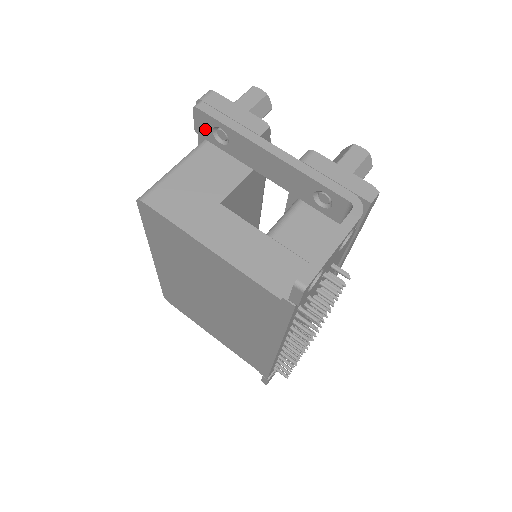
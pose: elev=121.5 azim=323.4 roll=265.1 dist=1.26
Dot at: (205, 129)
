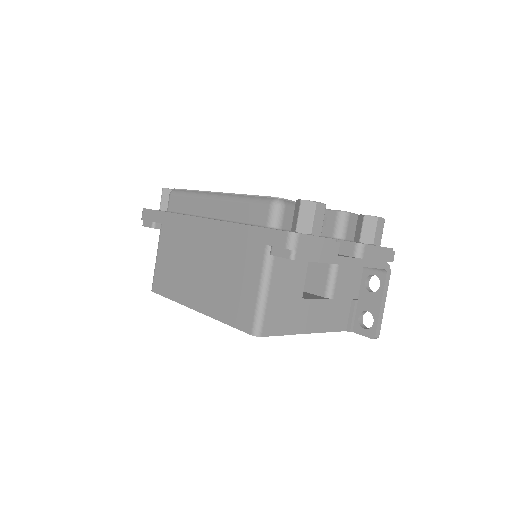
Dot at: occluded
